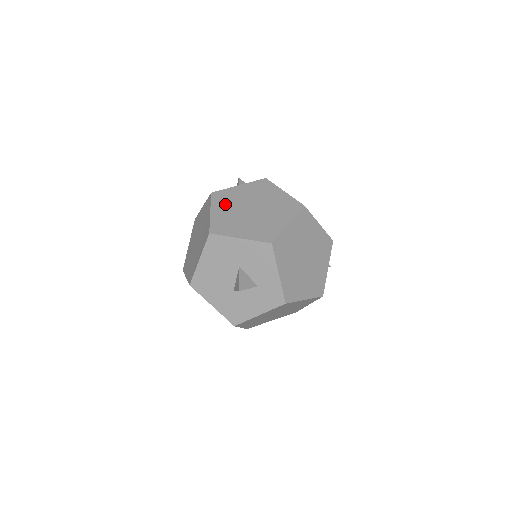
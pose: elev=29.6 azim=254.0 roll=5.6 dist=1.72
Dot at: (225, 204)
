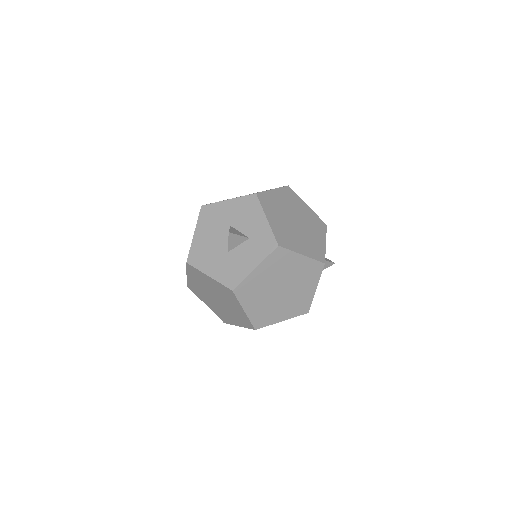
Dot at: occluded
